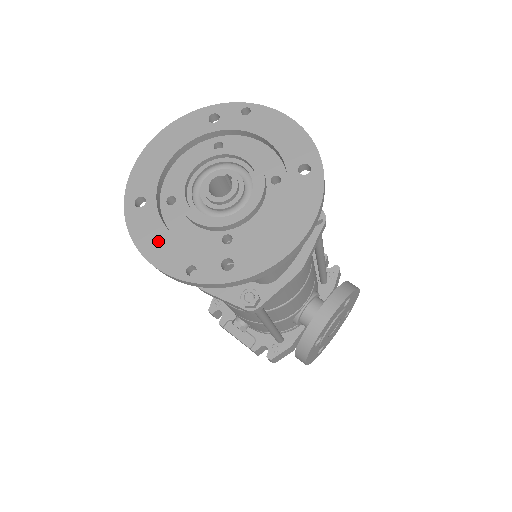
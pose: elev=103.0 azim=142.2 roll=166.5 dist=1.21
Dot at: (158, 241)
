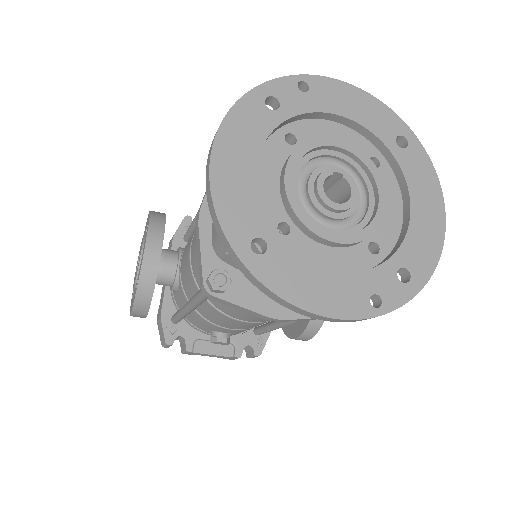
Dot at: (318, 286)
